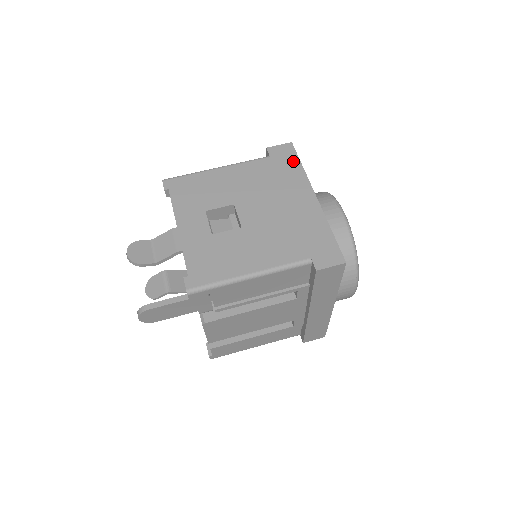
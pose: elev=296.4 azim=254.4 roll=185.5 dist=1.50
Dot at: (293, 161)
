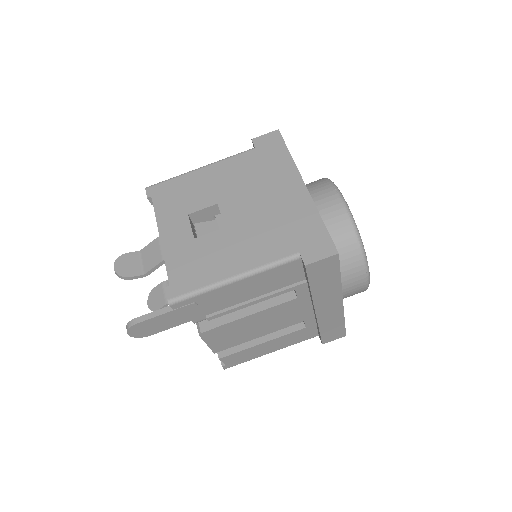
Dot at: (280, 149)
